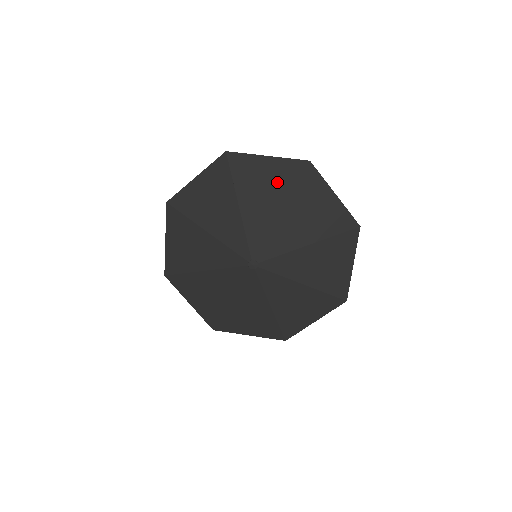
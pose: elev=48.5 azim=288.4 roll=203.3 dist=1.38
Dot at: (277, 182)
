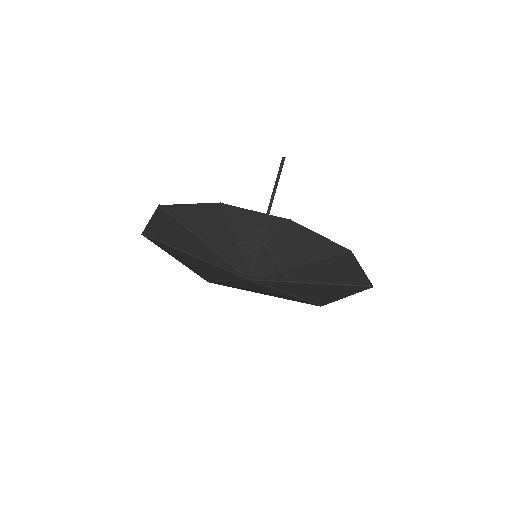
Dot at: (331, 289)
